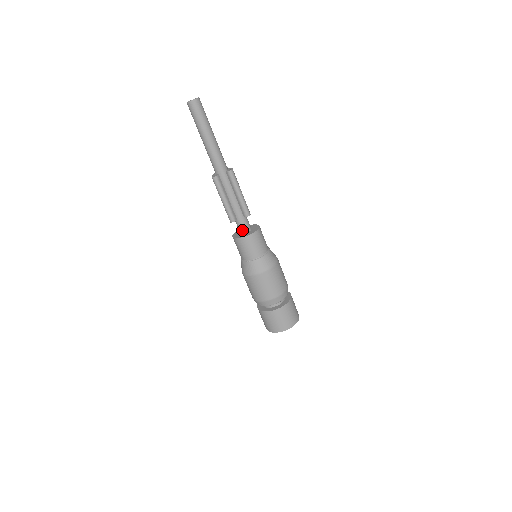
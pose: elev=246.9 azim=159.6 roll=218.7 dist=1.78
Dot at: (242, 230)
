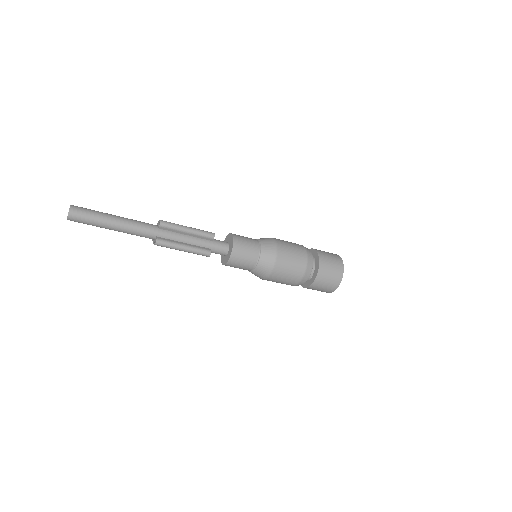
Dot at: (224, 251)
